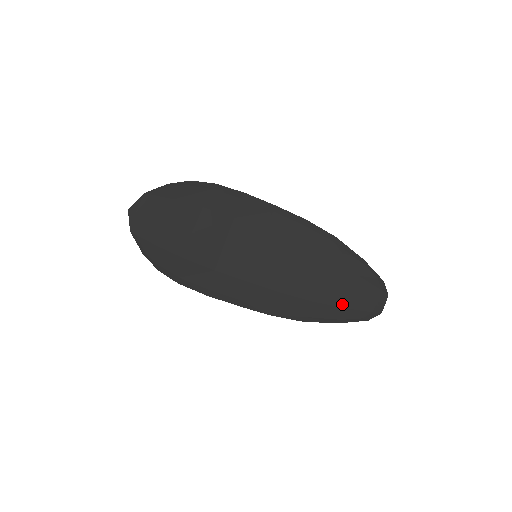
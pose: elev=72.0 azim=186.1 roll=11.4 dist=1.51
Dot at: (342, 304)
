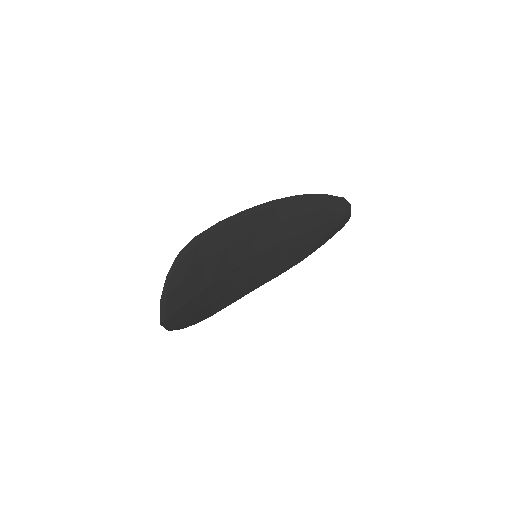
Dot at: (324, 233)
